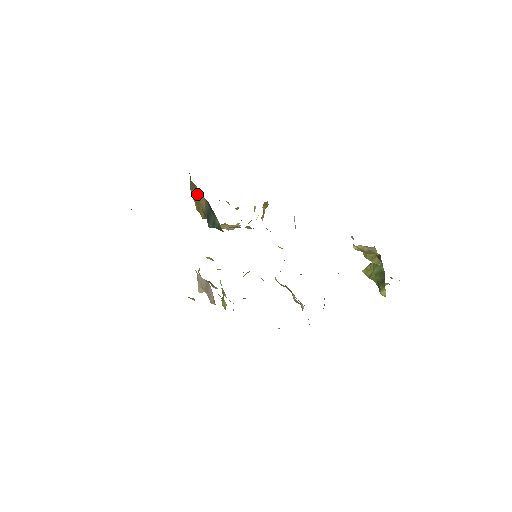
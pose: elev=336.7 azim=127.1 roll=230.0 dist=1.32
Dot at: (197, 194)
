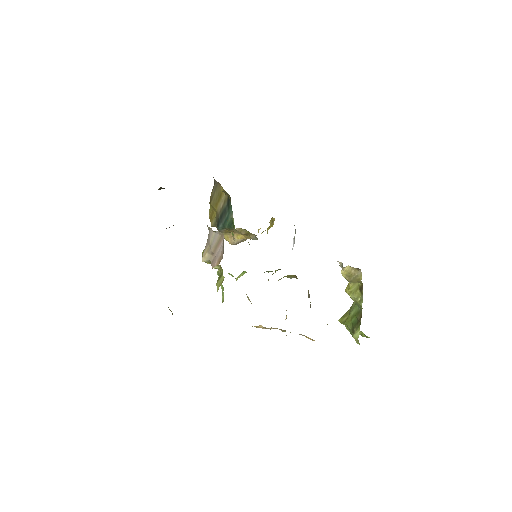
Dot at: (218, 195)
